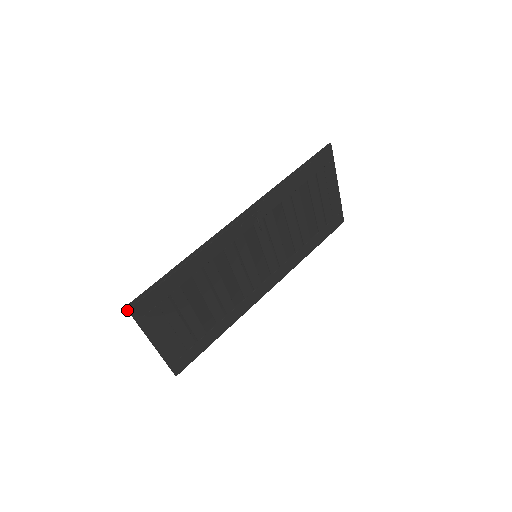
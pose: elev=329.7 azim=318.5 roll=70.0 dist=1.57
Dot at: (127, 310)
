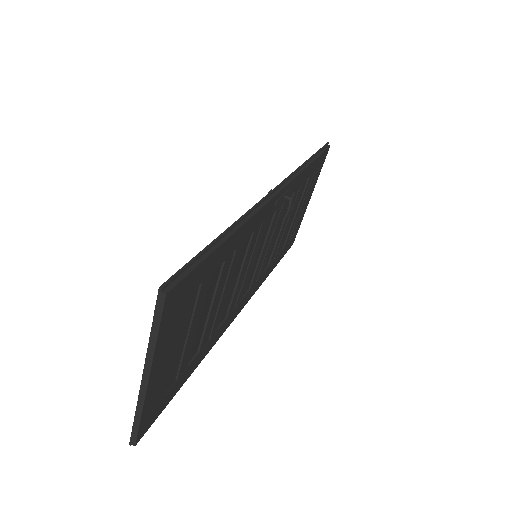
Dot at: (157, 295)
